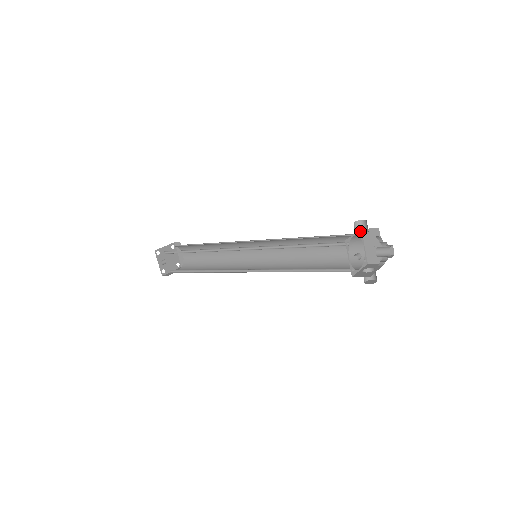
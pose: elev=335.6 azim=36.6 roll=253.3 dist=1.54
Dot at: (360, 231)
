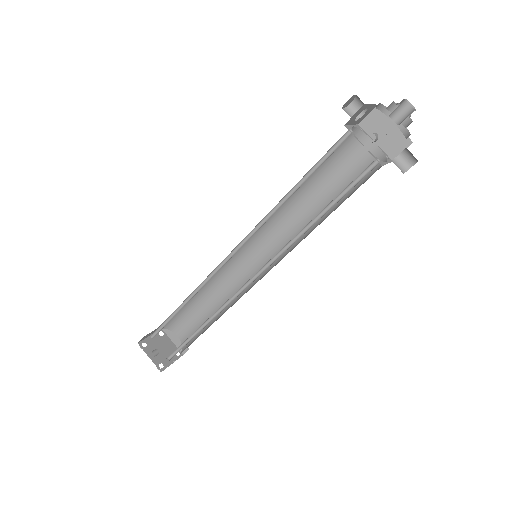
Dot at: (357, 117)
